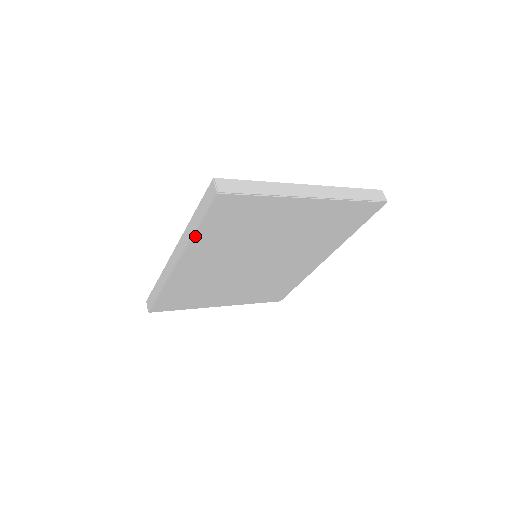
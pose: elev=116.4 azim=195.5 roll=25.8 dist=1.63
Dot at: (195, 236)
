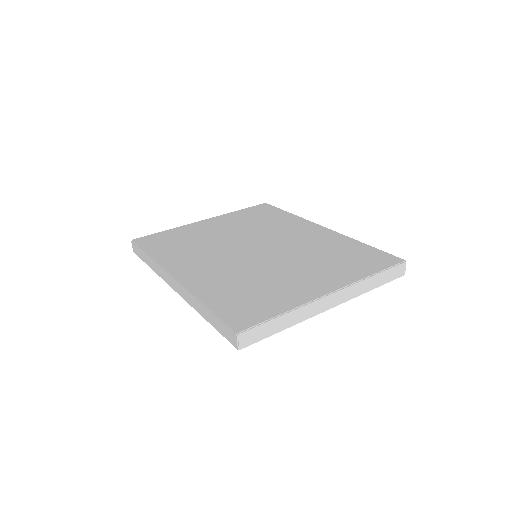
Dot at: occluded
